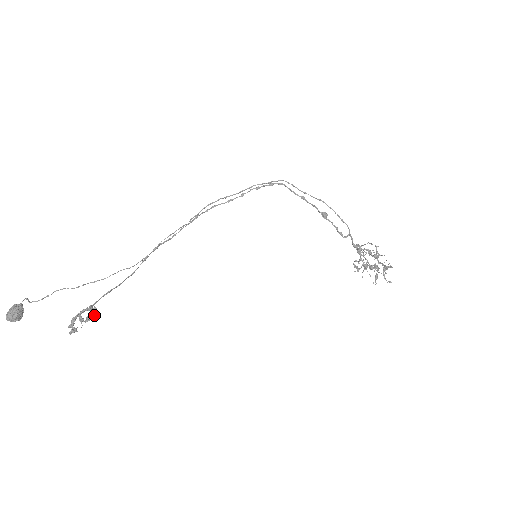
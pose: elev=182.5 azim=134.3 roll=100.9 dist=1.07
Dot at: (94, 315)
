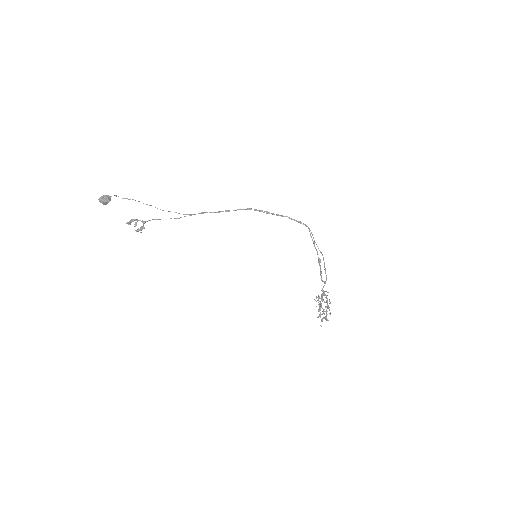
Dot at: (141, 232)
